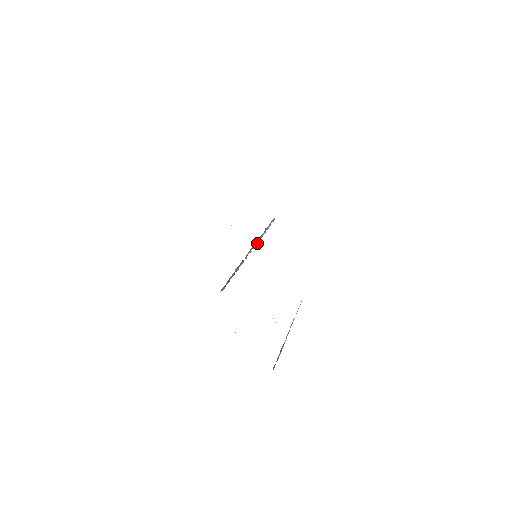
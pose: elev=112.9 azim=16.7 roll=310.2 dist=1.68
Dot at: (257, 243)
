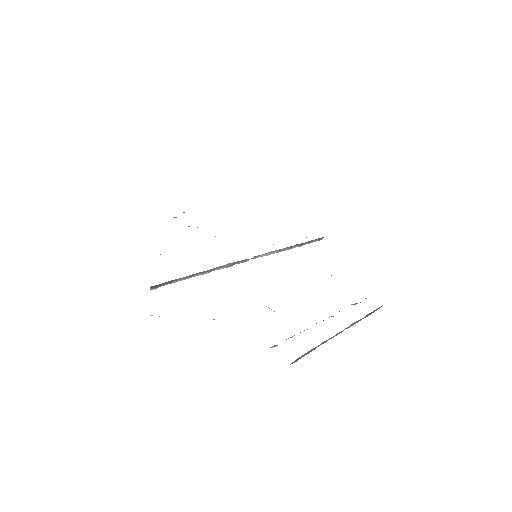
Dot at: occluded
